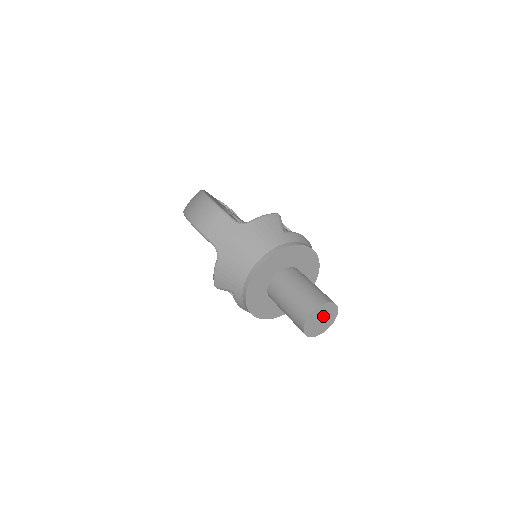
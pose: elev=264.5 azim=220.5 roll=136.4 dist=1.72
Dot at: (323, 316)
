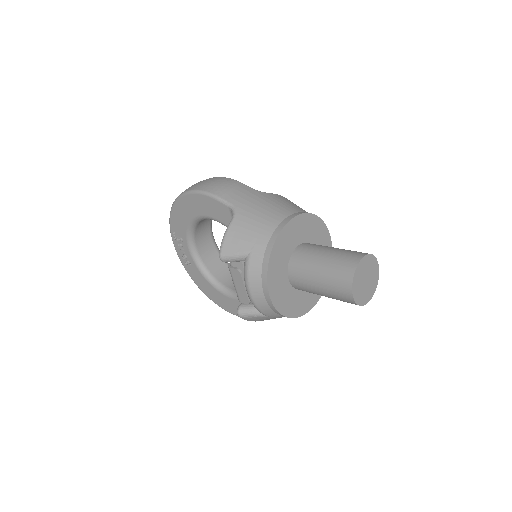
Dot at: (368, 276)
